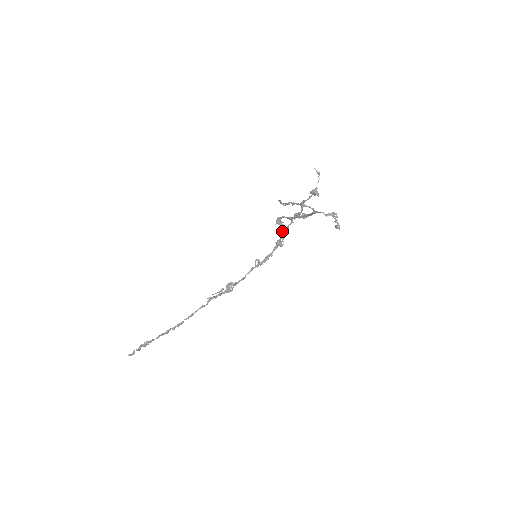
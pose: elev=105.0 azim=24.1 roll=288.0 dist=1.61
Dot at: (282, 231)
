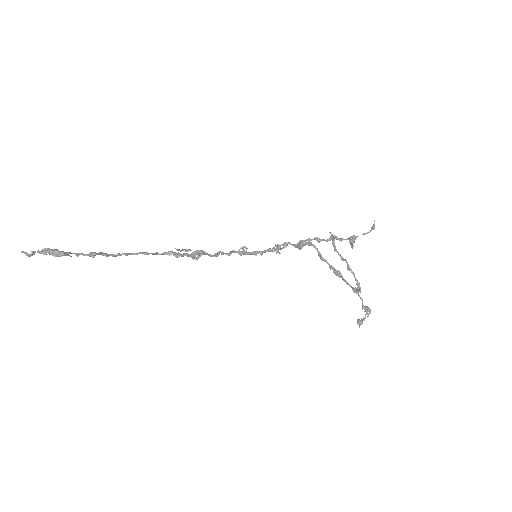
Dot at: (294, 245)
